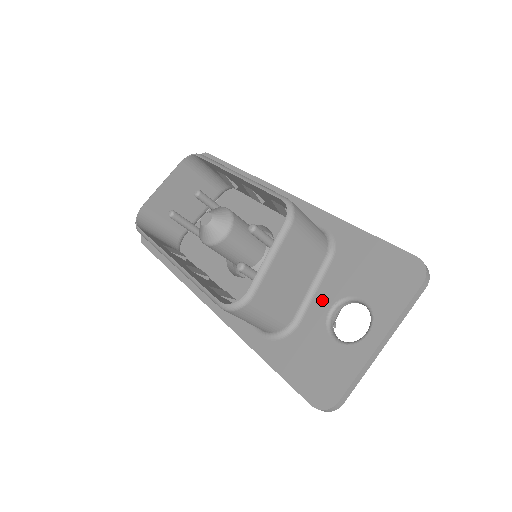
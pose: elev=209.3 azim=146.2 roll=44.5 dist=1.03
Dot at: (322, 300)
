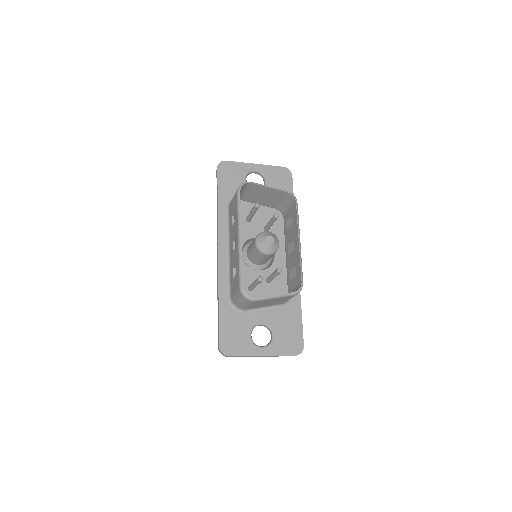
Dot at: (262, 316)
